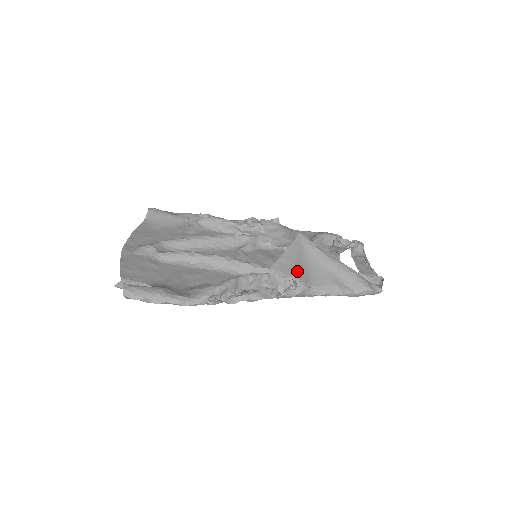
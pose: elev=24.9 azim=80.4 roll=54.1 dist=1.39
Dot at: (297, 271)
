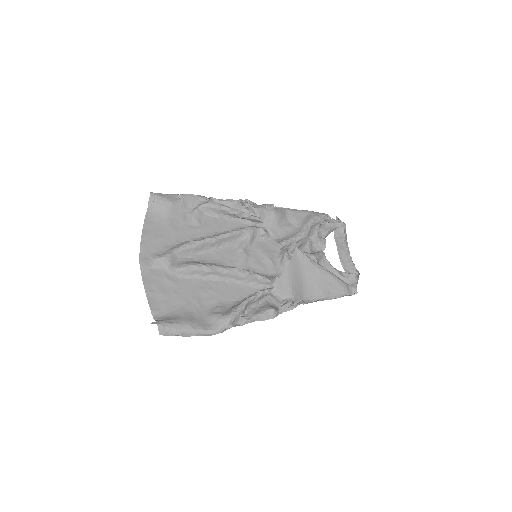
Dot at: (294, 289)
